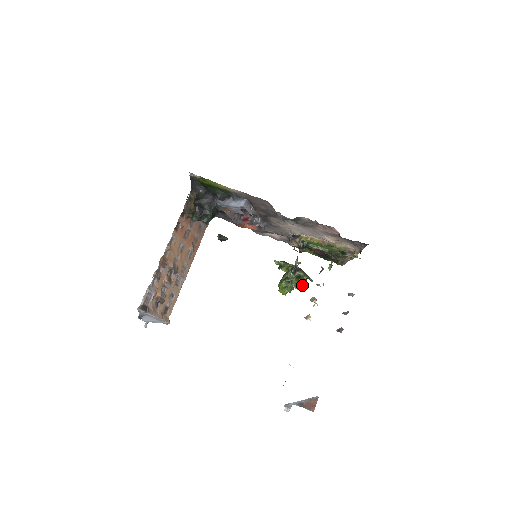
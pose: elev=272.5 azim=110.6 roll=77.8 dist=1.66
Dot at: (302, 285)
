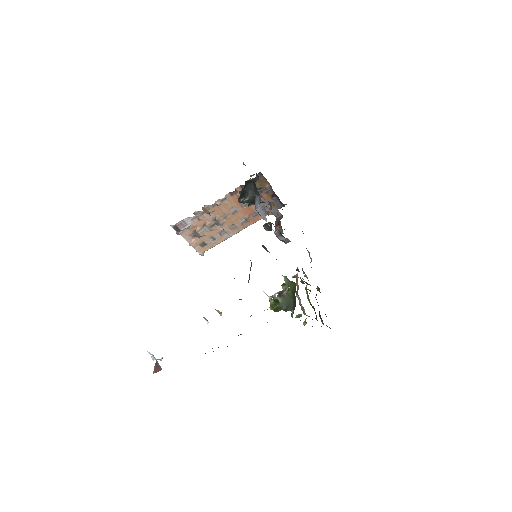
Dot at: (275, 309)
